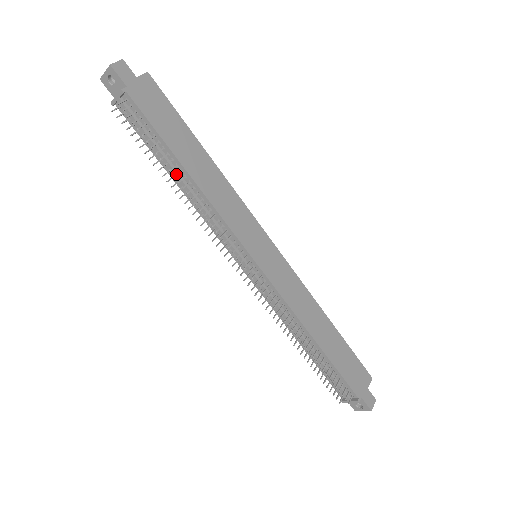
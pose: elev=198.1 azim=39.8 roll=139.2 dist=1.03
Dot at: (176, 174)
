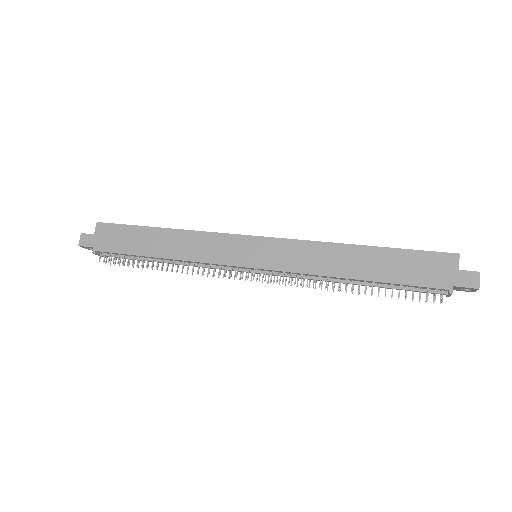
Dot at: (157, 265)
